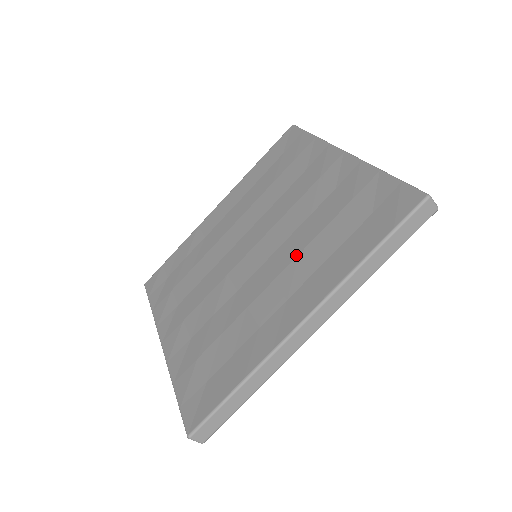
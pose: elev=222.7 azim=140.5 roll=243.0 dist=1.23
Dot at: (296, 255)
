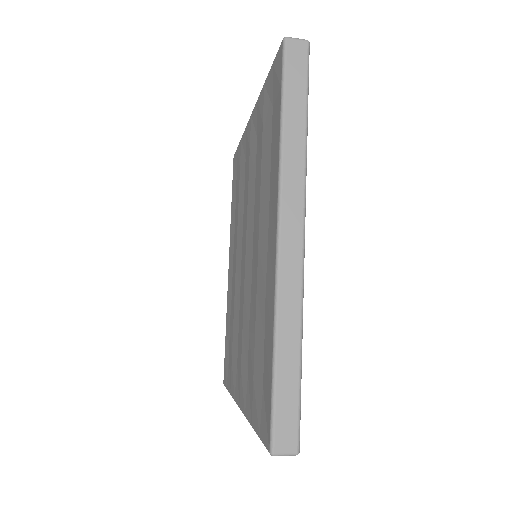
Dot at: (259, 208)
